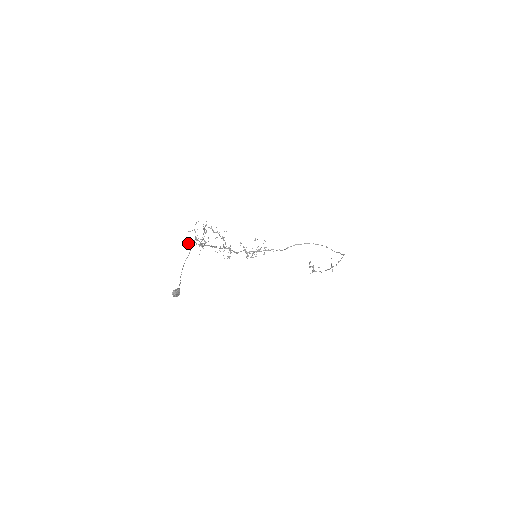
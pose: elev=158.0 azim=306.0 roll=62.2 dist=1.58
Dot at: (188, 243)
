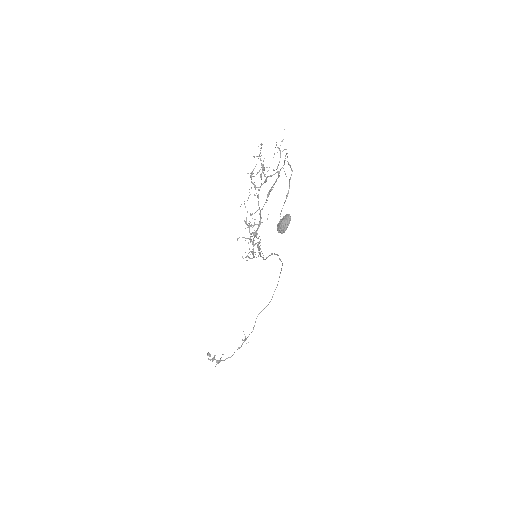
Dot at: occluded
